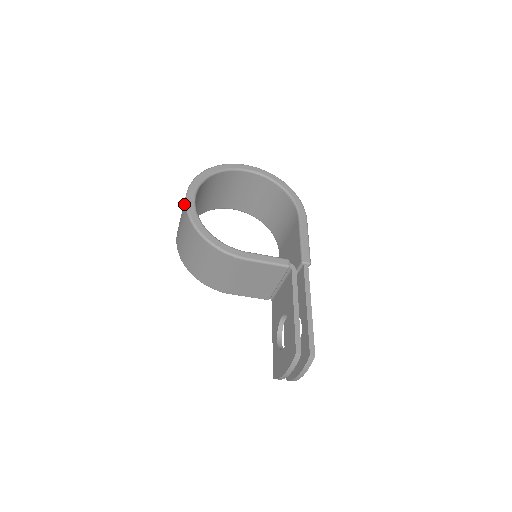
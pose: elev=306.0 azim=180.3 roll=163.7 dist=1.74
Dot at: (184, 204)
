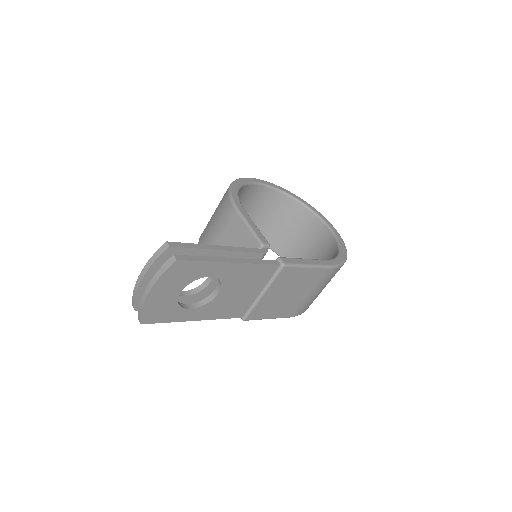
Dot at: occluded
